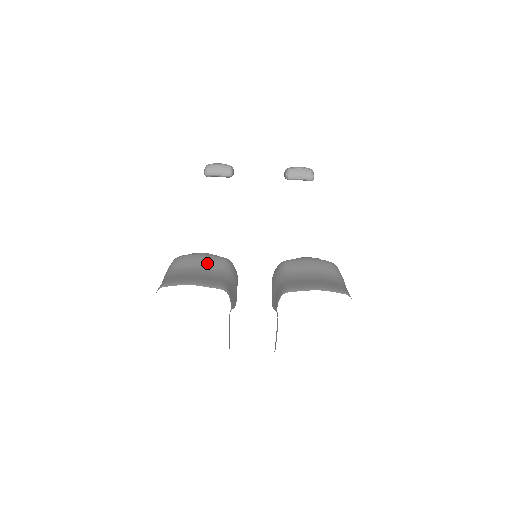
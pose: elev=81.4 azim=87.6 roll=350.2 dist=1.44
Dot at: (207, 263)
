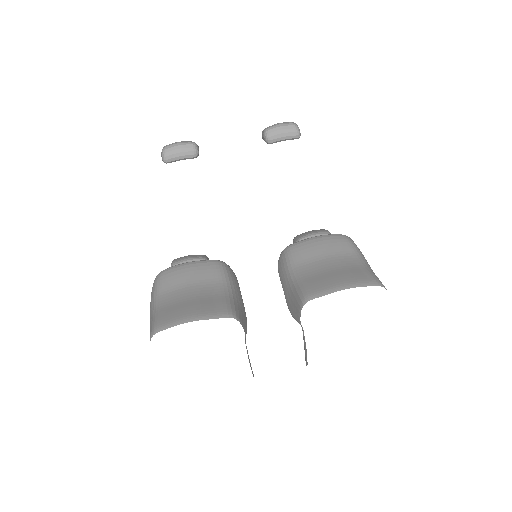
Dot at: (198, 276)
